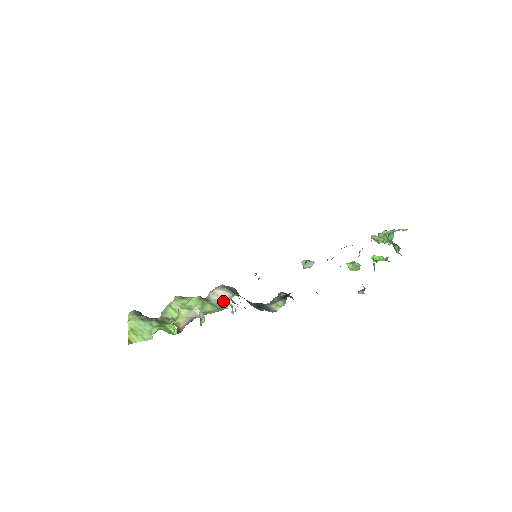
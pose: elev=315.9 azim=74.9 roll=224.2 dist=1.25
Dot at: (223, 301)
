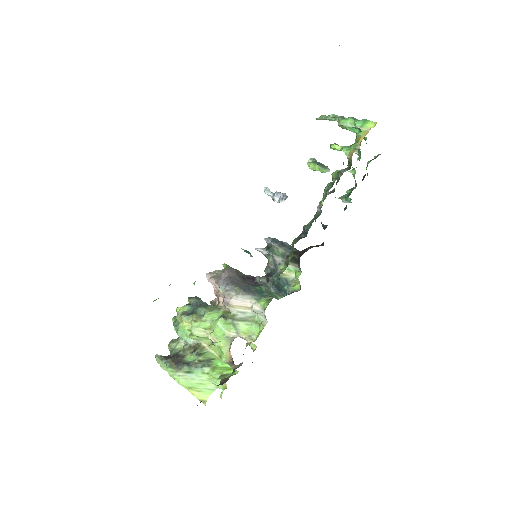
Dot at: (248, 309)
